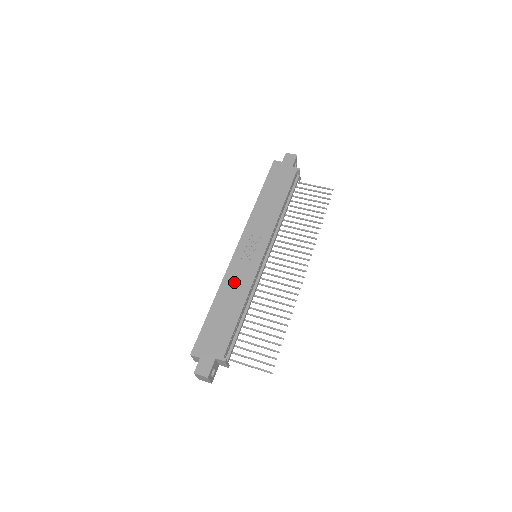
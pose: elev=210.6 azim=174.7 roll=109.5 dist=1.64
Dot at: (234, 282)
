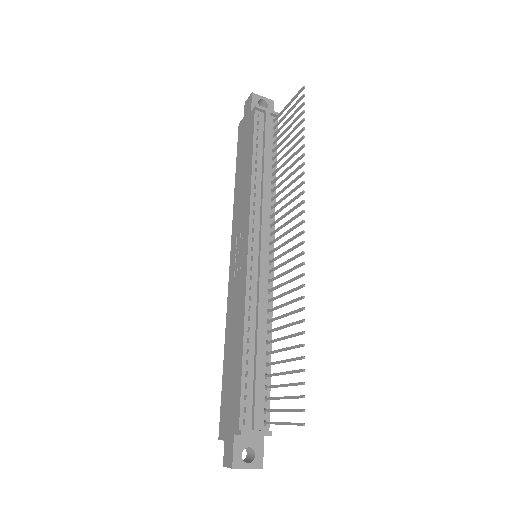
Dot at: (233, 312)
